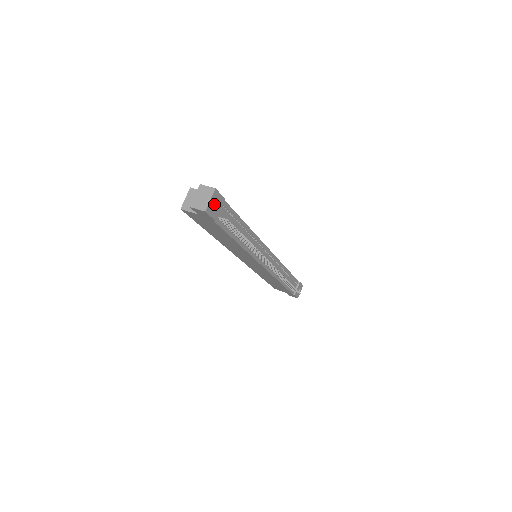
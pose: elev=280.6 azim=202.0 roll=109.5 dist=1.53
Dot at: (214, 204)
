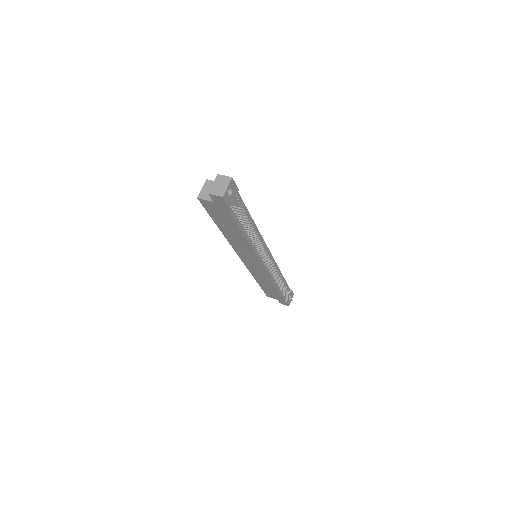
Dot at: (229, 193)
